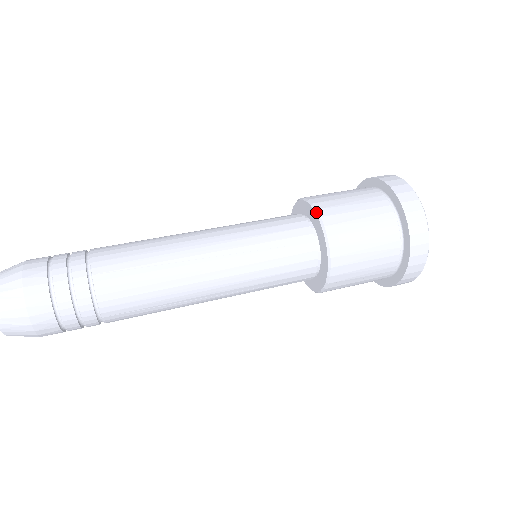
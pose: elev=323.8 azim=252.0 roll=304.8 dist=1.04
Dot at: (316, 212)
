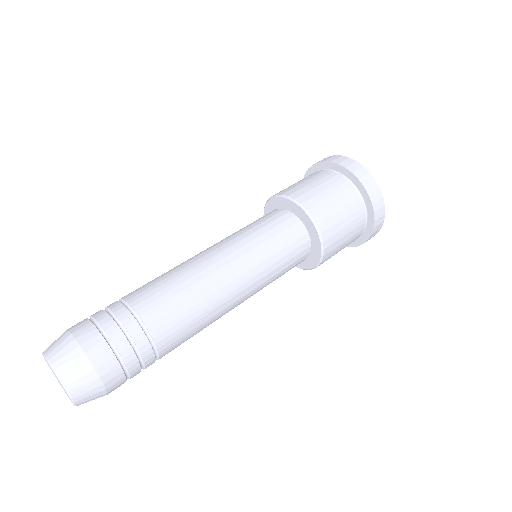
Dot at: (288, 198)
